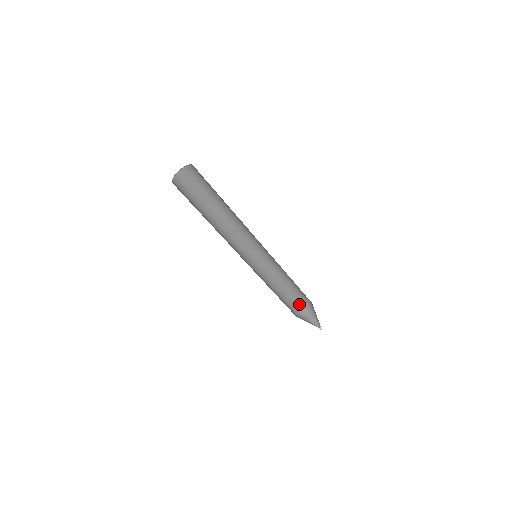
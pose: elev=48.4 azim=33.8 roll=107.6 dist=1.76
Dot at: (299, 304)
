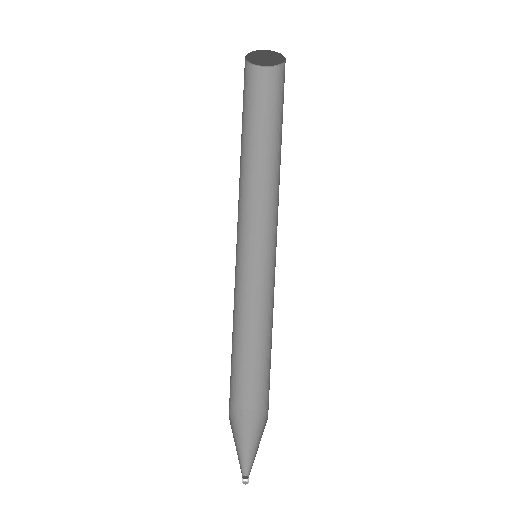
Dot at: (247, 410)
